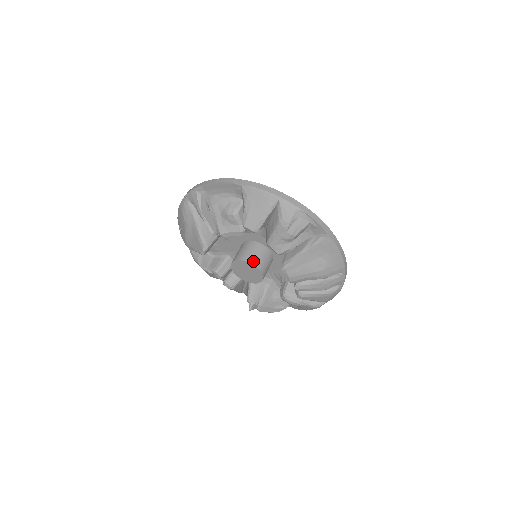
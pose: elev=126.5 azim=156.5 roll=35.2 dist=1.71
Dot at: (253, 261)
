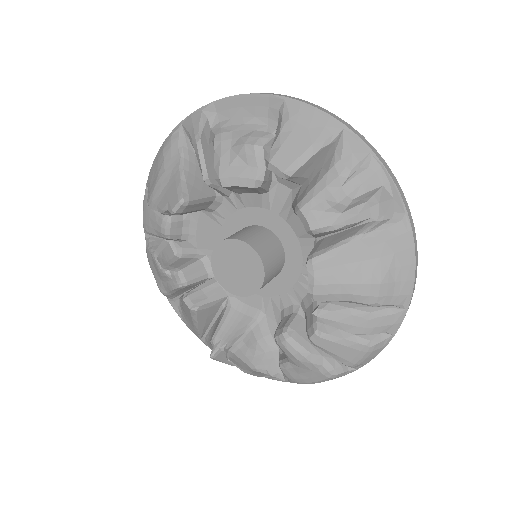
Dot at: (256, 246)
